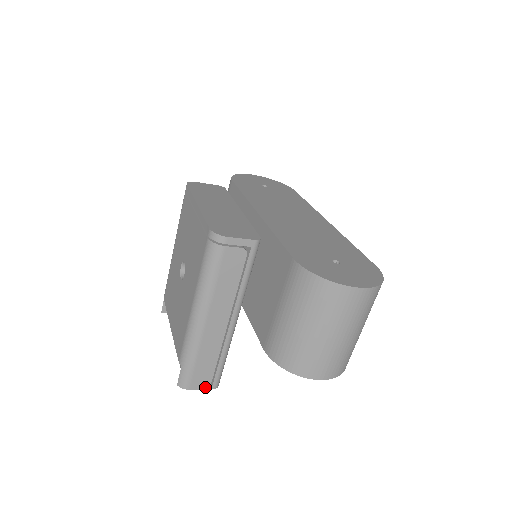
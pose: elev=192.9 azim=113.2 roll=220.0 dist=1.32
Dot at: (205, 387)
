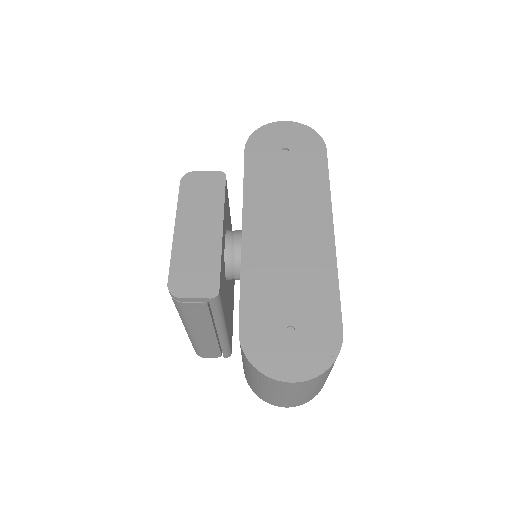
Dot at: (217, 357)
